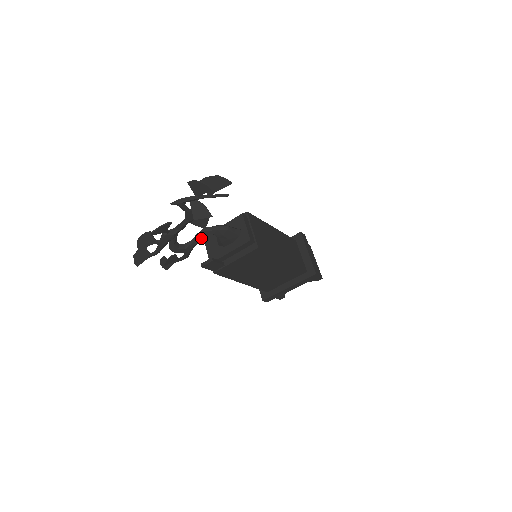
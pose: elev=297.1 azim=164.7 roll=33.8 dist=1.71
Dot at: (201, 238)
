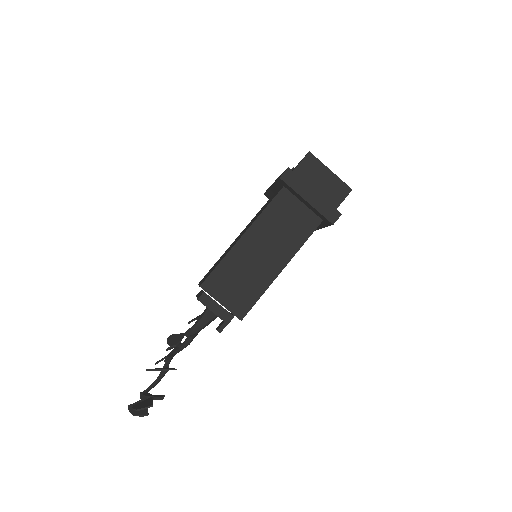
Dot at: occluded
